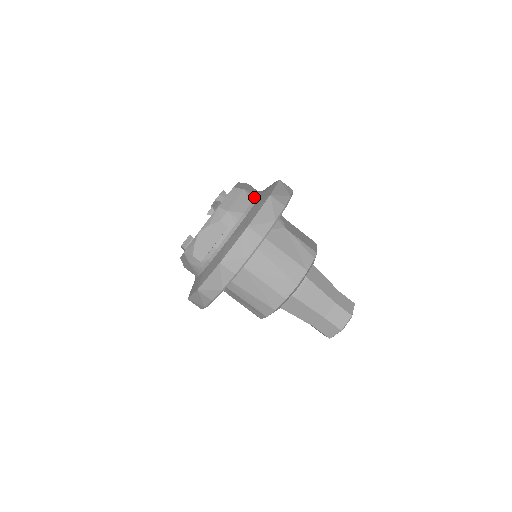
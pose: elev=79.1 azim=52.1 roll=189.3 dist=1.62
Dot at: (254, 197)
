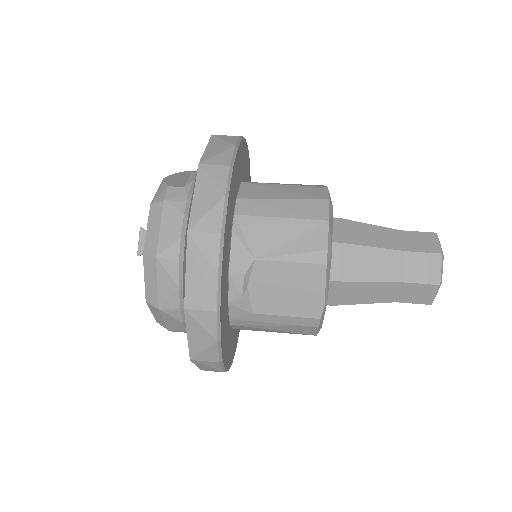
Dot at: occluded
